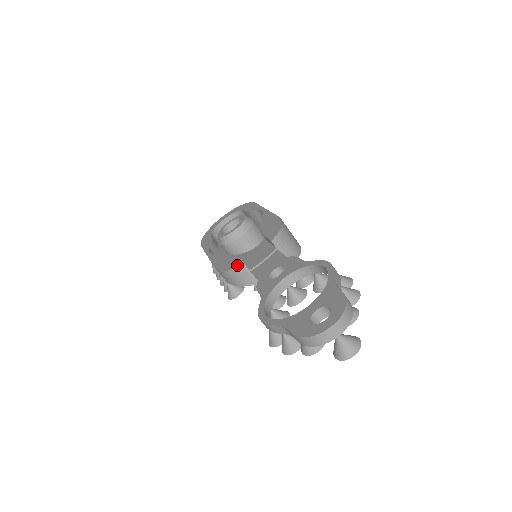
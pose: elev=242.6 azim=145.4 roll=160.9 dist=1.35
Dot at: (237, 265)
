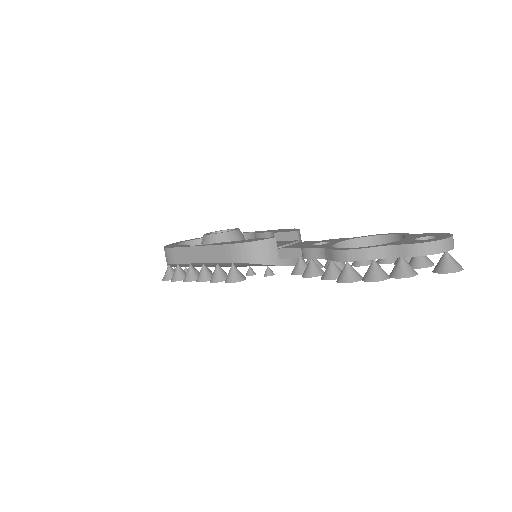
Dot at: (267, 238)
